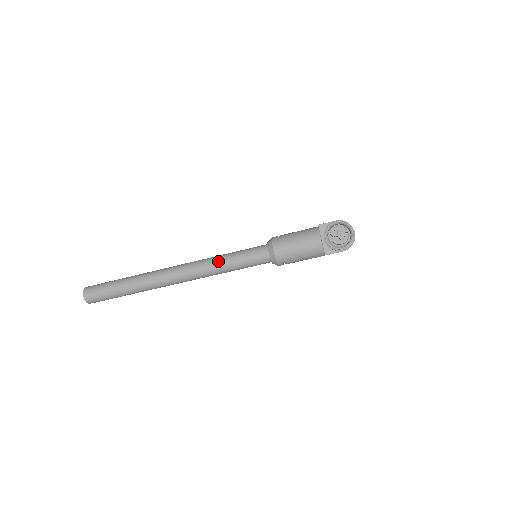
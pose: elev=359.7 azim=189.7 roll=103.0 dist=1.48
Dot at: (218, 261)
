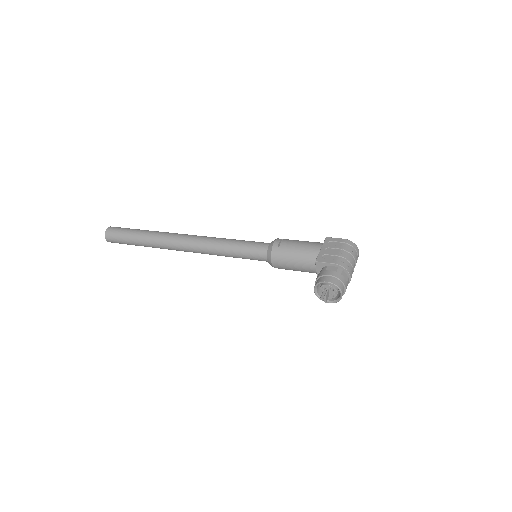
Dot at: (220, 250)
